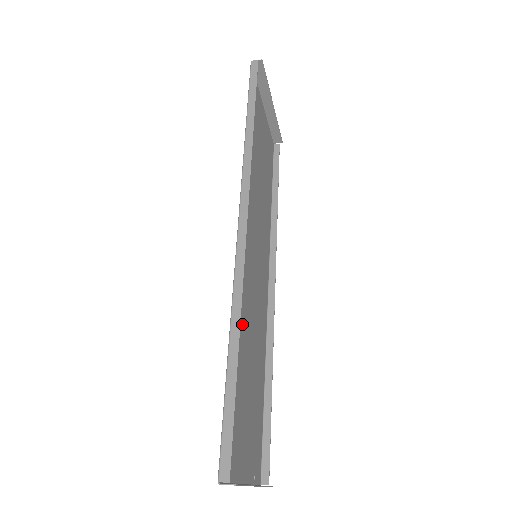
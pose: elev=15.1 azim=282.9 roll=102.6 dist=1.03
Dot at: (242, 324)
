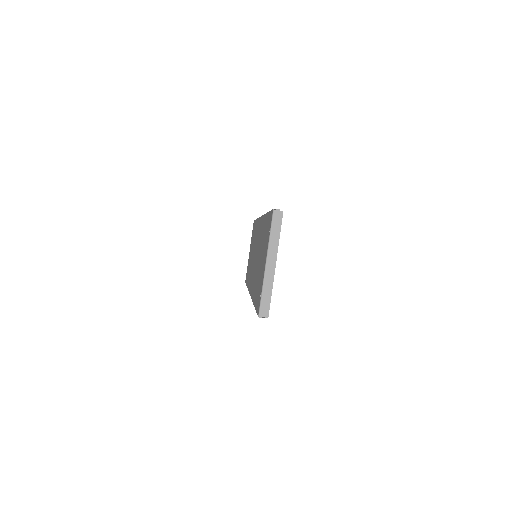
Dot at: occluded
